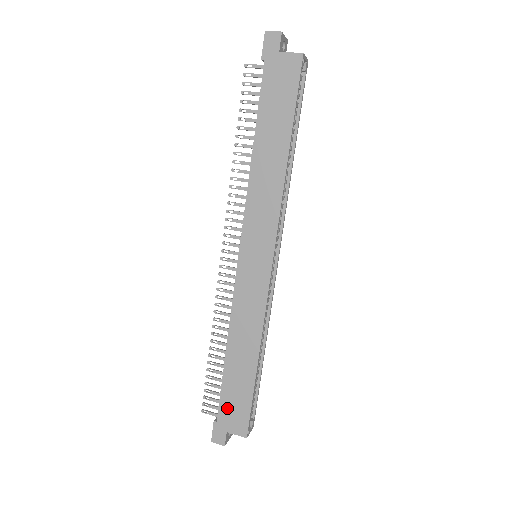
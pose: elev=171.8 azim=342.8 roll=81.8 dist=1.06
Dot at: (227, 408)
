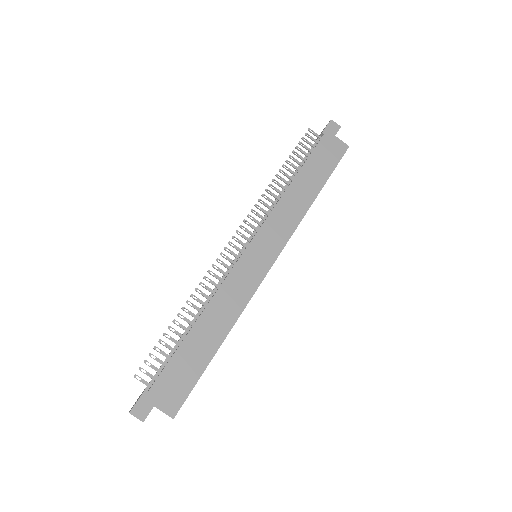
Dot at: (168, 380)
